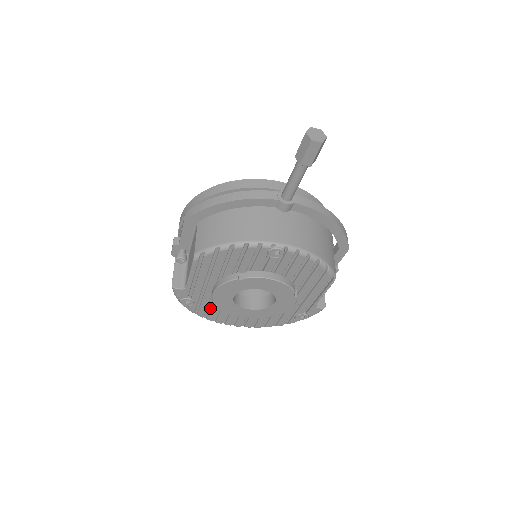
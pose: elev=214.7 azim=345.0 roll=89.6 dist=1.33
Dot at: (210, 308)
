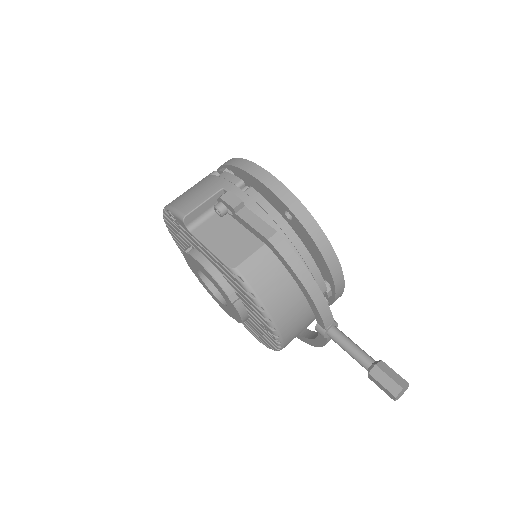
Dot at: (179, 232)
